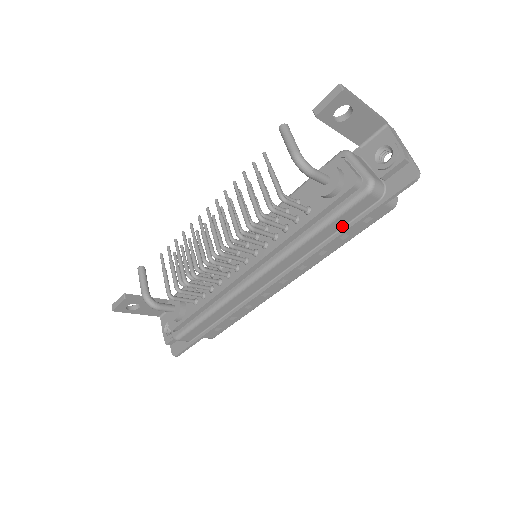
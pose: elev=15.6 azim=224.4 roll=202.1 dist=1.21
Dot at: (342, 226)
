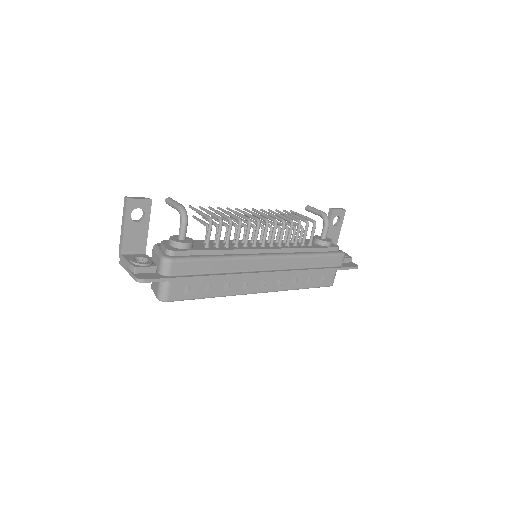
Dot at: (321, 266)
